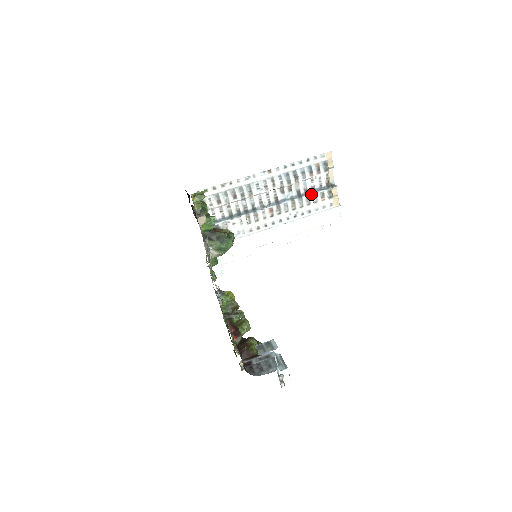
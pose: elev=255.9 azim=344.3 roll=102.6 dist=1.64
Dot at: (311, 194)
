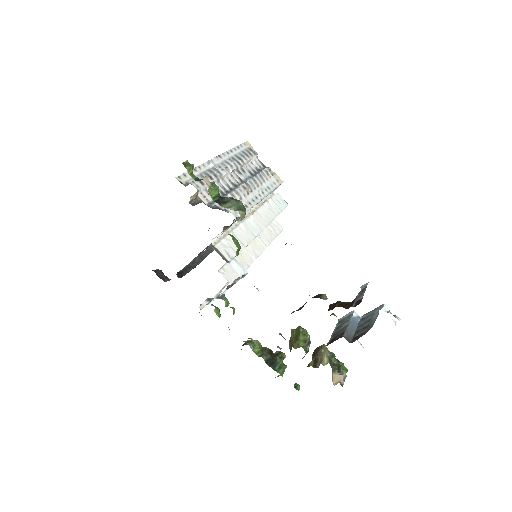
Dot at: (260, 172)
